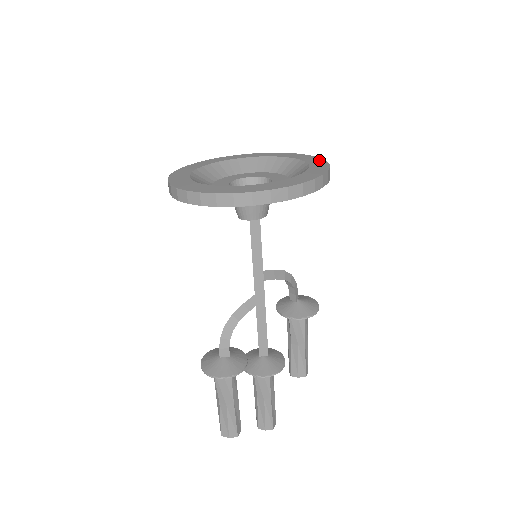
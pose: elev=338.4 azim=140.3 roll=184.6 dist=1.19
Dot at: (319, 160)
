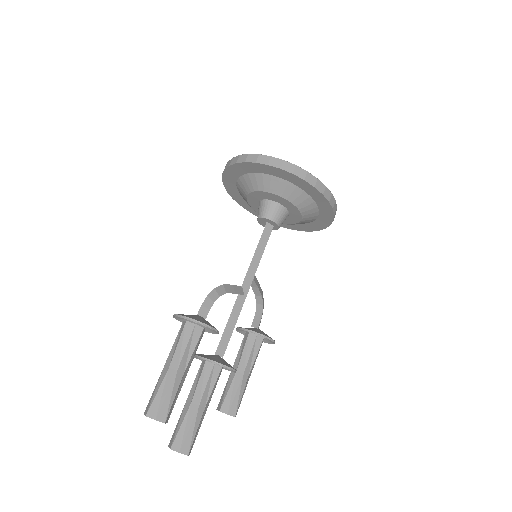
Dot at: occluded
